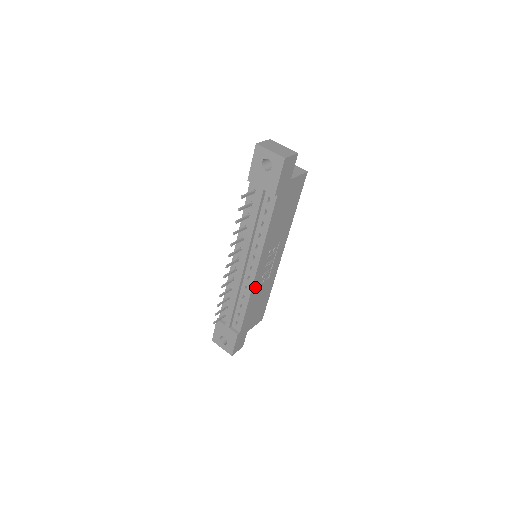
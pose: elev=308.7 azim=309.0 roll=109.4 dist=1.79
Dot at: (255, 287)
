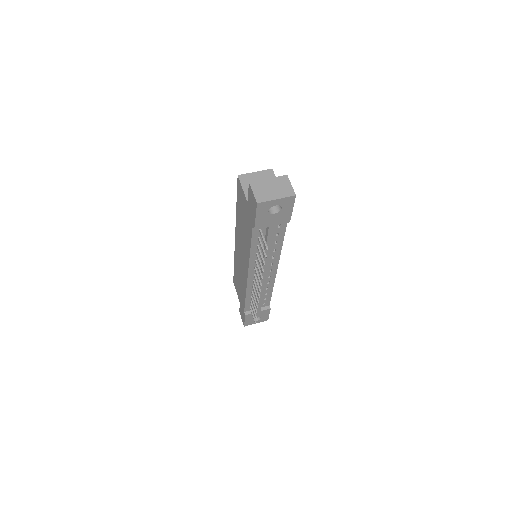
Dot at: occluded
